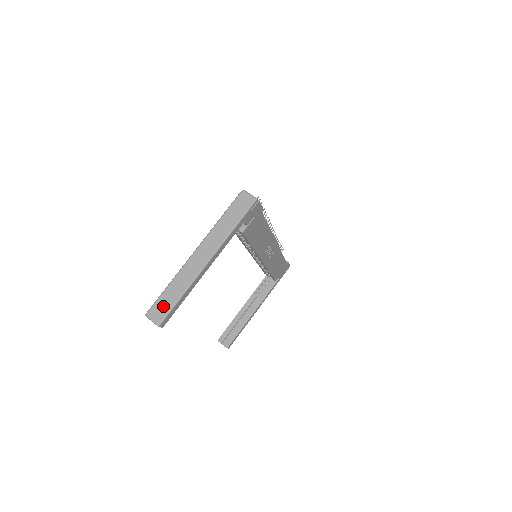
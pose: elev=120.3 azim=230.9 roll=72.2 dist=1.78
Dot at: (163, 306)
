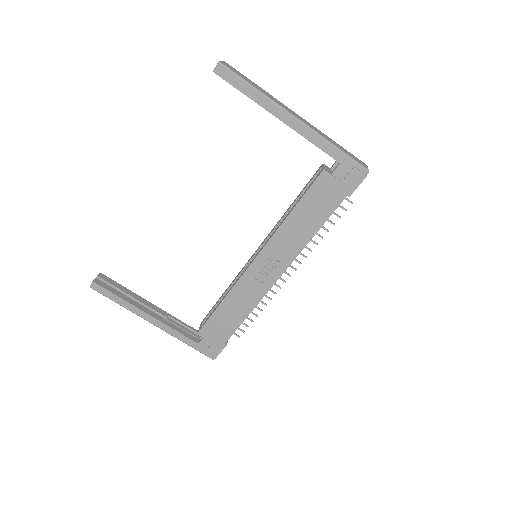
Dot at: (239, 73)
